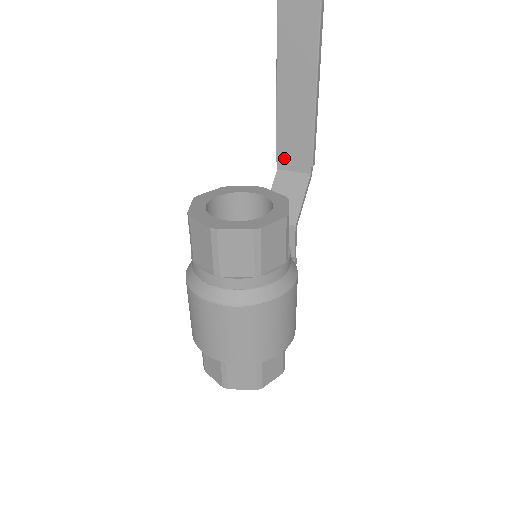
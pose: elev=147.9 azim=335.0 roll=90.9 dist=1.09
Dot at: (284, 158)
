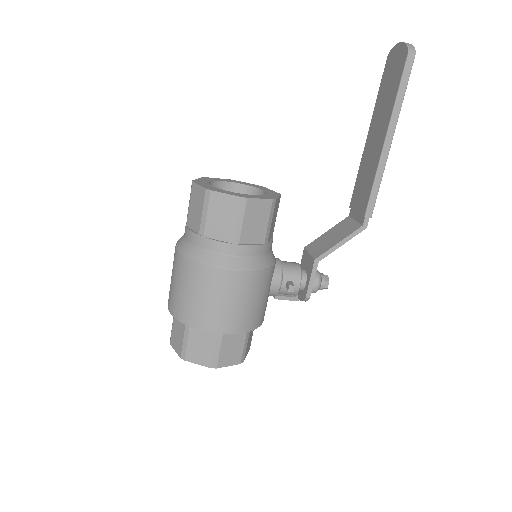
Dot at: (354, 205)
